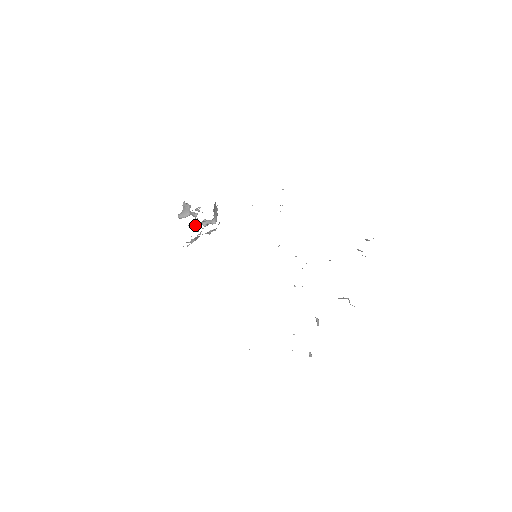
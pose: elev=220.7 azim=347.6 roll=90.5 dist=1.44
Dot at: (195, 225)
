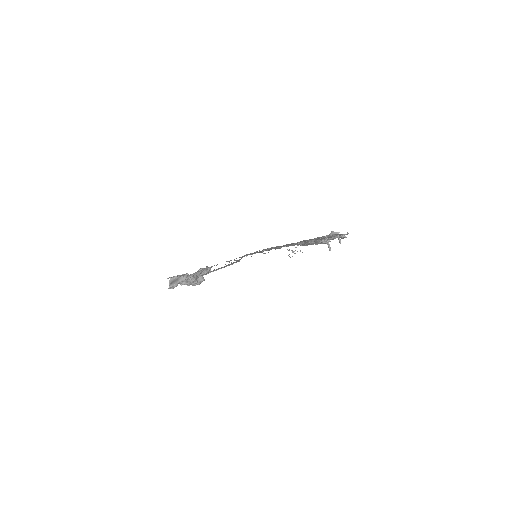
Dot at: (188, 282)
